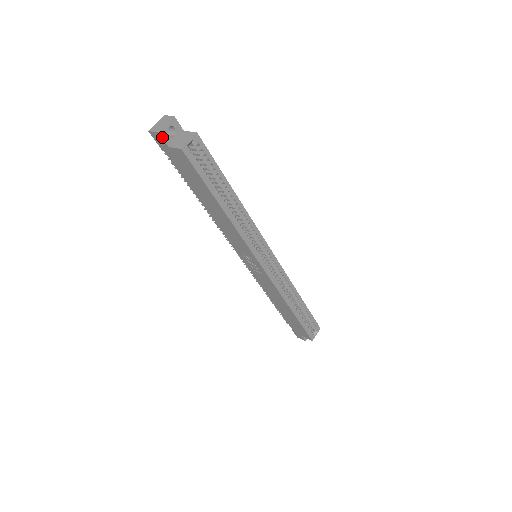
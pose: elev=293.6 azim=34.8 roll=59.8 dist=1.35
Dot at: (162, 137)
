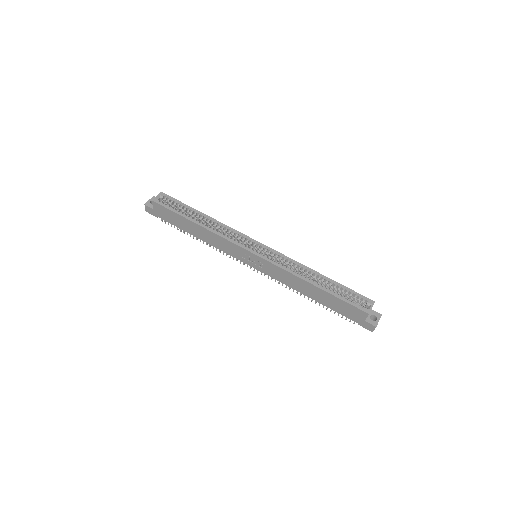
Dot at: (148, 206)
